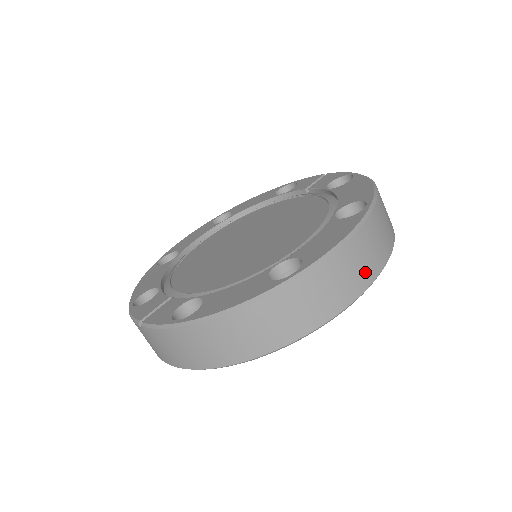
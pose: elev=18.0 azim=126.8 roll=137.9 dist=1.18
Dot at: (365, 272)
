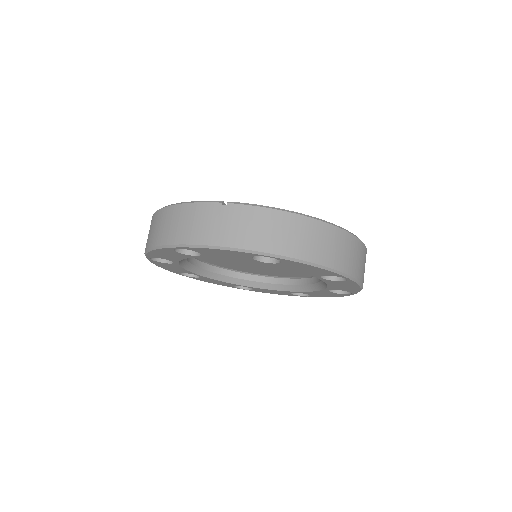
Dot at: occluded
